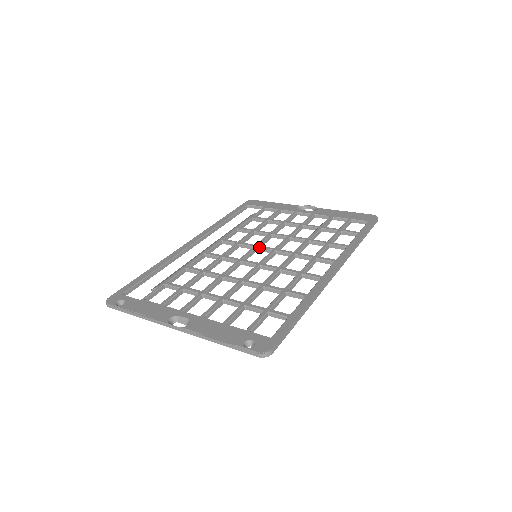
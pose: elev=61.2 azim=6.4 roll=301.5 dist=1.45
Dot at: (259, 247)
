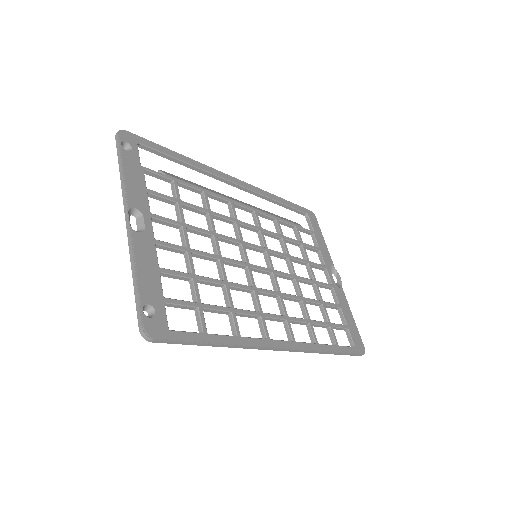
Dot at: (267, 253)
